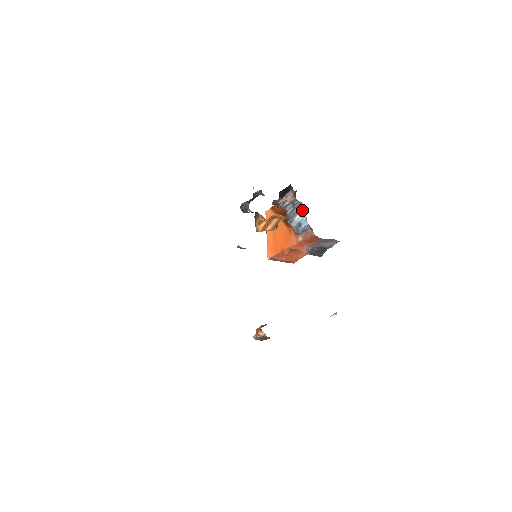
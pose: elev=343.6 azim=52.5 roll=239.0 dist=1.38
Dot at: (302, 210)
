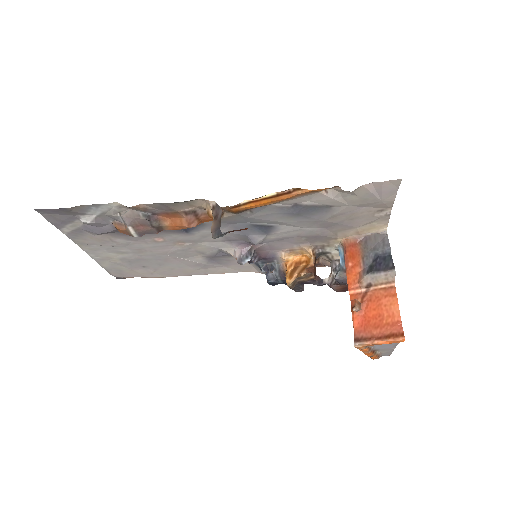
Dot at: occluded
